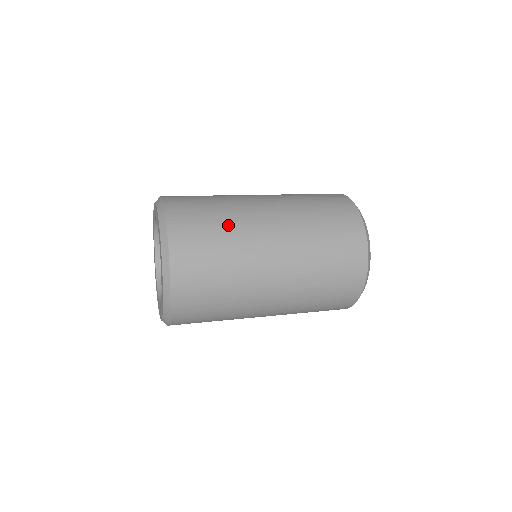
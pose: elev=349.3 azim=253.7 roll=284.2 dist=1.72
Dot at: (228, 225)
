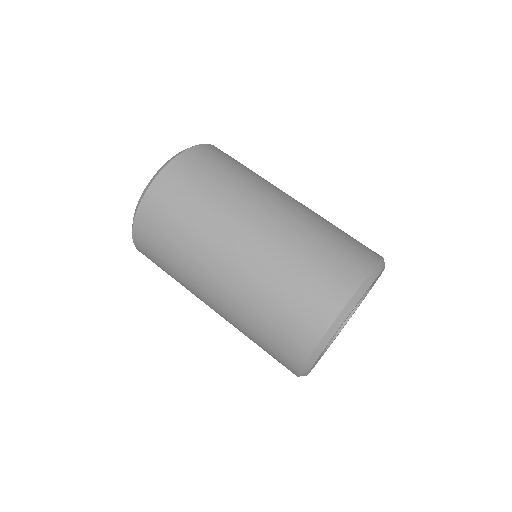
Dot at: occluded
